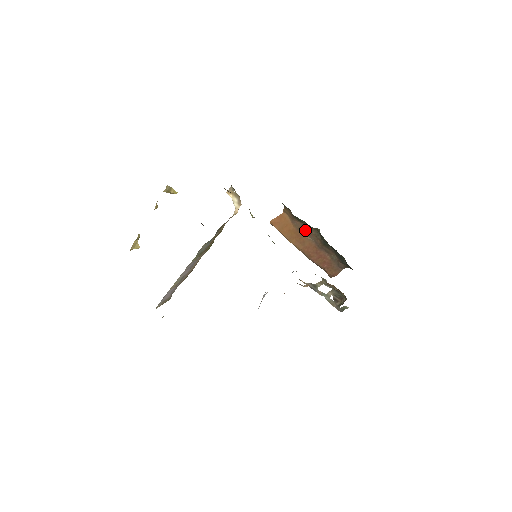
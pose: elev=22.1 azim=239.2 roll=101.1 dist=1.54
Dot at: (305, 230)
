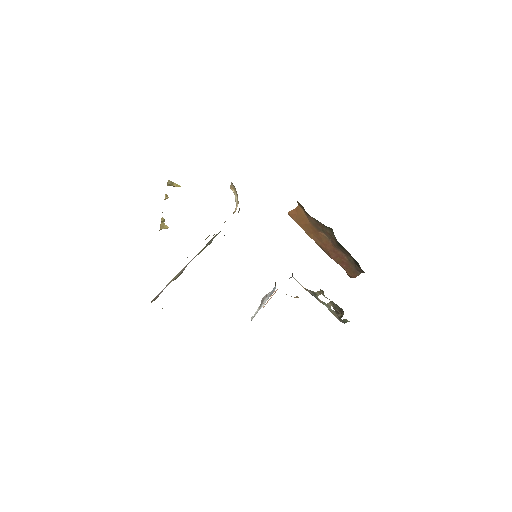
Dot at: (320, 227)
